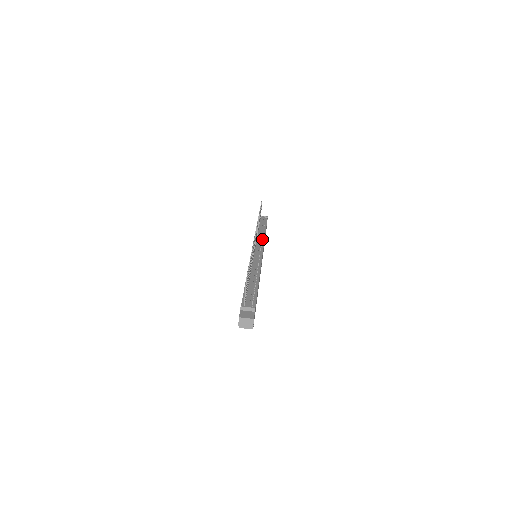
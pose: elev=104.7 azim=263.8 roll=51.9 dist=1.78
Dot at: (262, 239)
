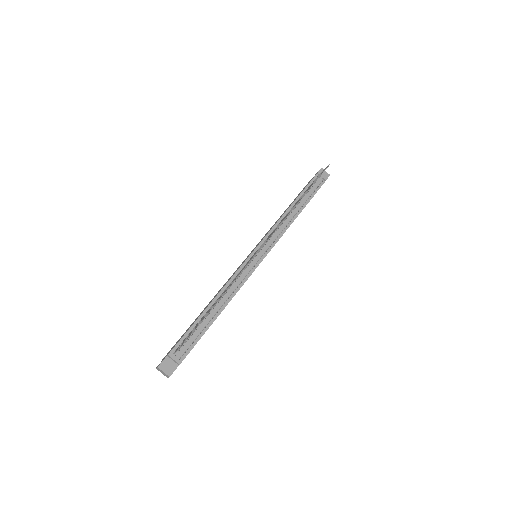
Dot at: (284, 229)
